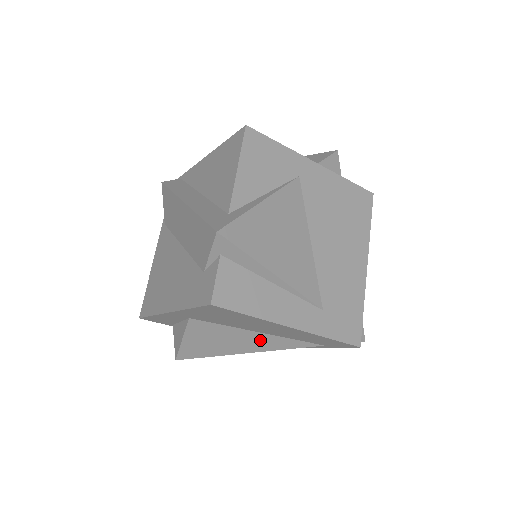
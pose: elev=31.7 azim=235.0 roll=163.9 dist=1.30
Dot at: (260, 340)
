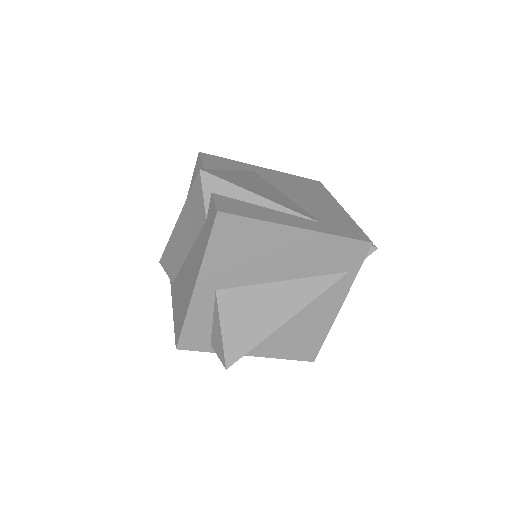
Dot at: (290, 293)
